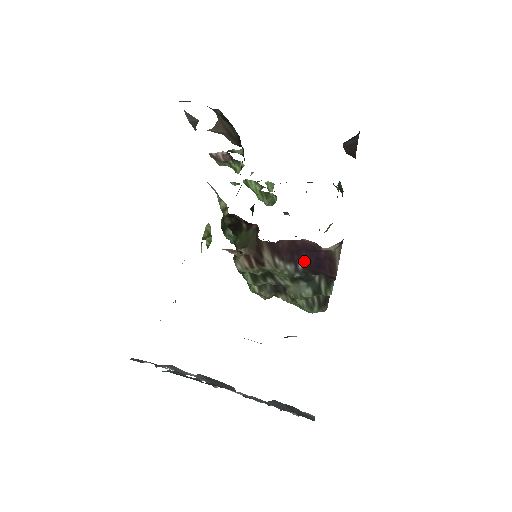
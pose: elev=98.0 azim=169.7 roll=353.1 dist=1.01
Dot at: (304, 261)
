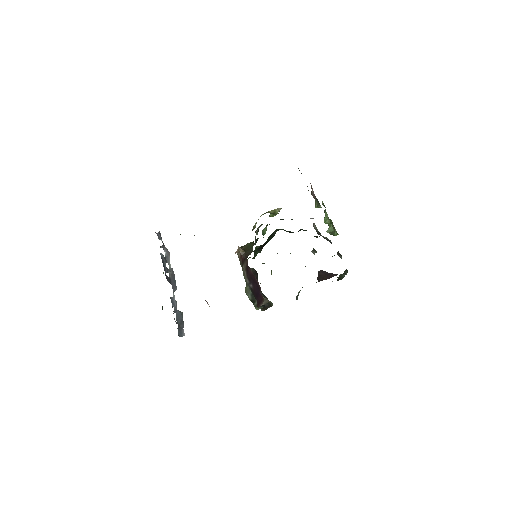
Dot at: (254, 286)
